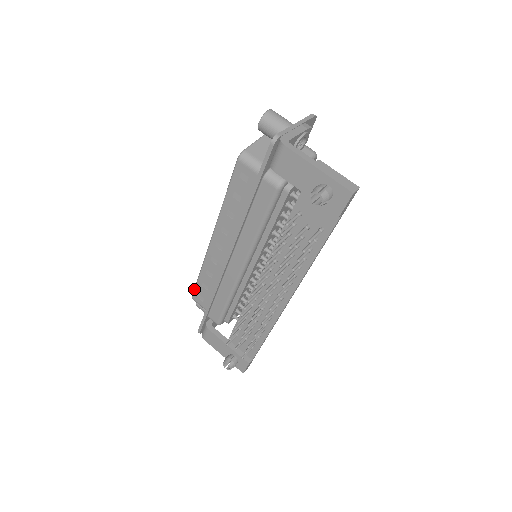
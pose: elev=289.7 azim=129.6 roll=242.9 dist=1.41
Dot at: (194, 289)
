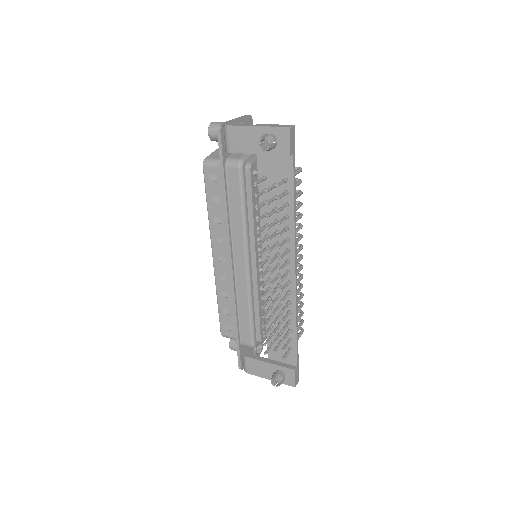
Dot at: occluded
